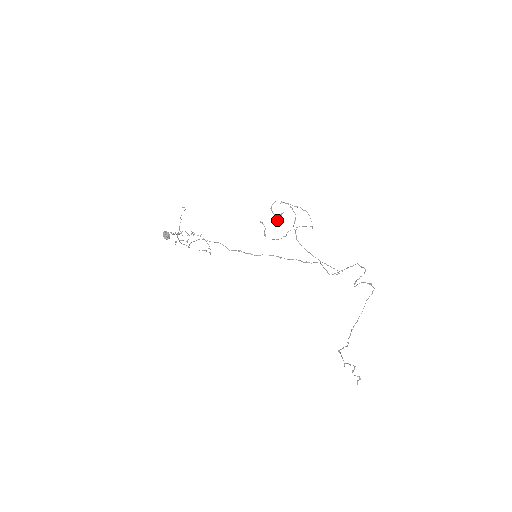
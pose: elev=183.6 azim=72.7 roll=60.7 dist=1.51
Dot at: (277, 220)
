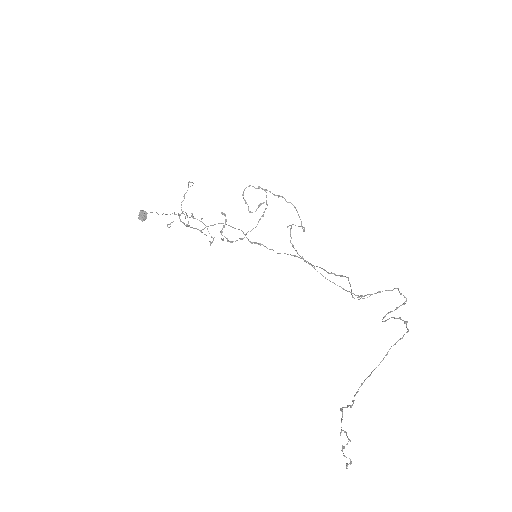
Dot at: (251, 212)
